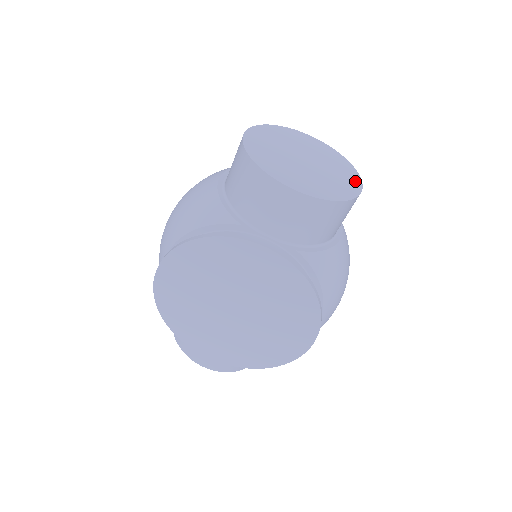
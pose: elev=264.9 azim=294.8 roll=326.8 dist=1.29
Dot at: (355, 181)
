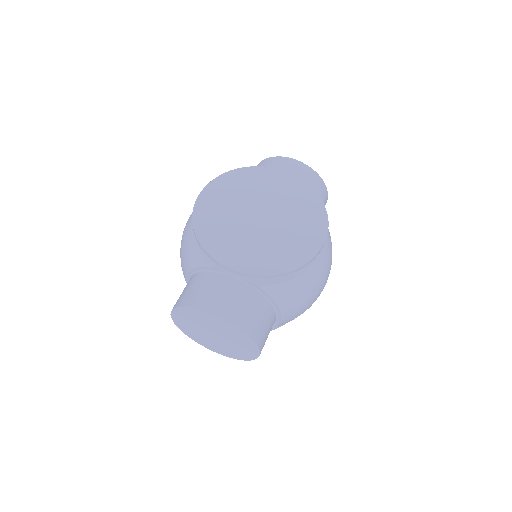
Dot at: occluded
